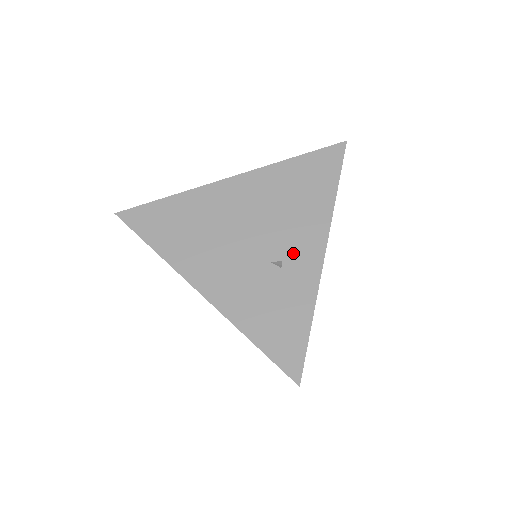
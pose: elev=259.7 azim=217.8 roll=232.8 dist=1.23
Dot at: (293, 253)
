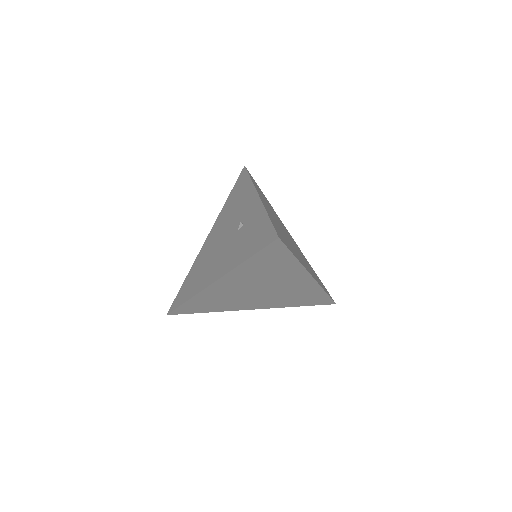
Dot at: (245, 215)
